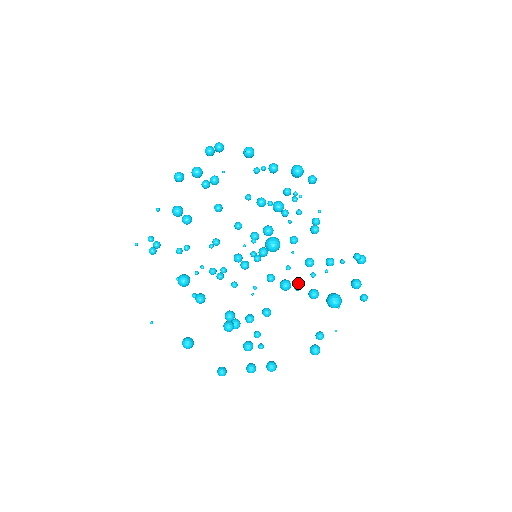
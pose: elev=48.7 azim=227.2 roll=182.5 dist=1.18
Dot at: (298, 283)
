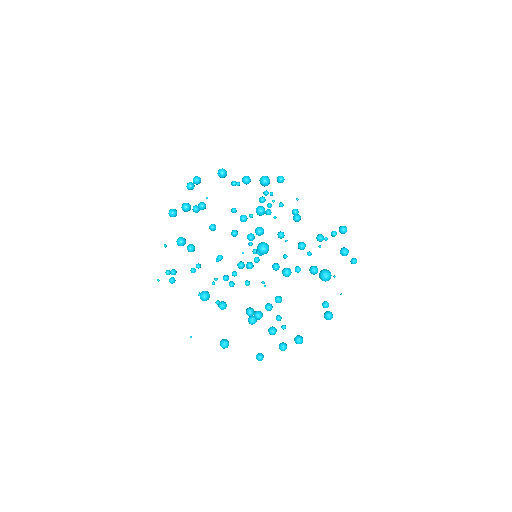
Dot at: (297, 266)
